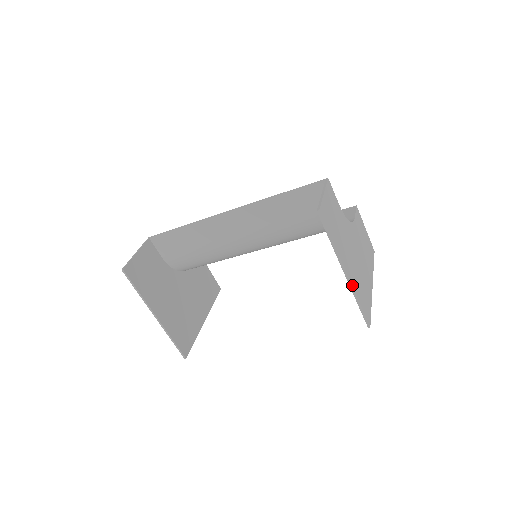
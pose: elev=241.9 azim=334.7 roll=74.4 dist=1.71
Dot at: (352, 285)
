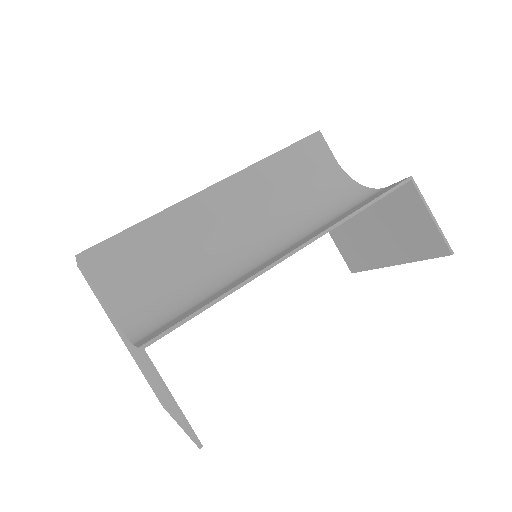
Dot at: (384, 265)
